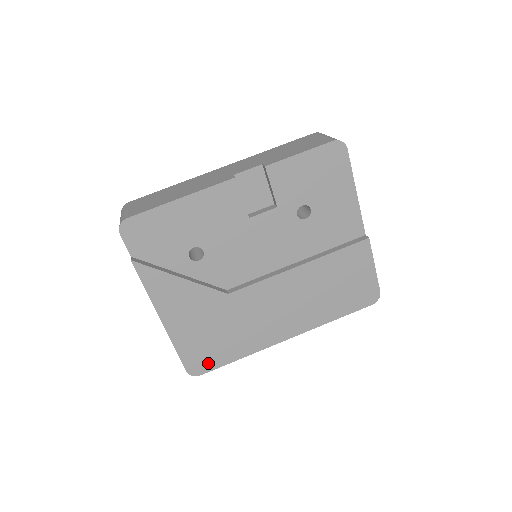
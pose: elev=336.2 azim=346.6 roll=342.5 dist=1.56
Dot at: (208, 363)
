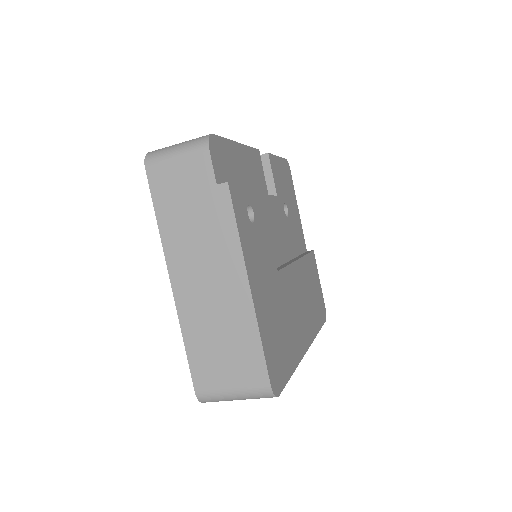
Dot at: (280, 374)
